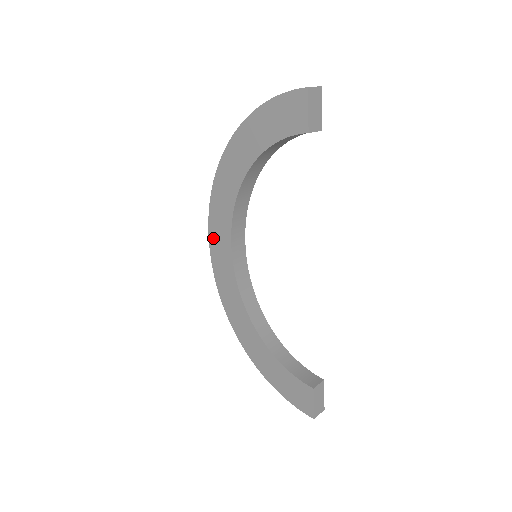
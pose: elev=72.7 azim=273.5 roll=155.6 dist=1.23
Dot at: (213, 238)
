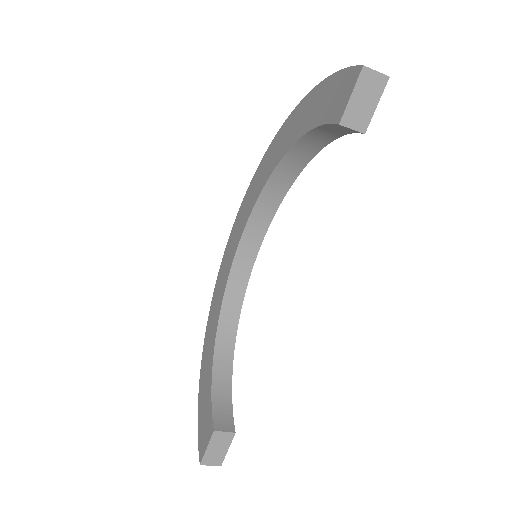
Dot at: (238, 217)
